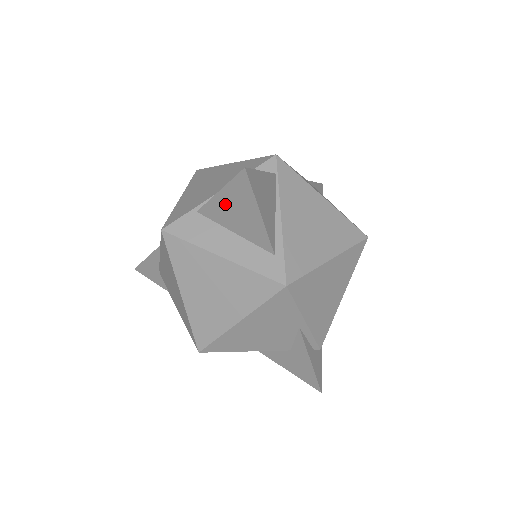
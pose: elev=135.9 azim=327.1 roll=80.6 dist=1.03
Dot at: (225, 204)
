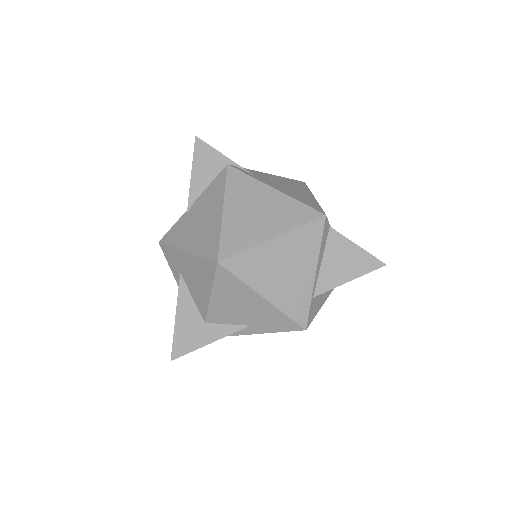
Dot at: occluded
